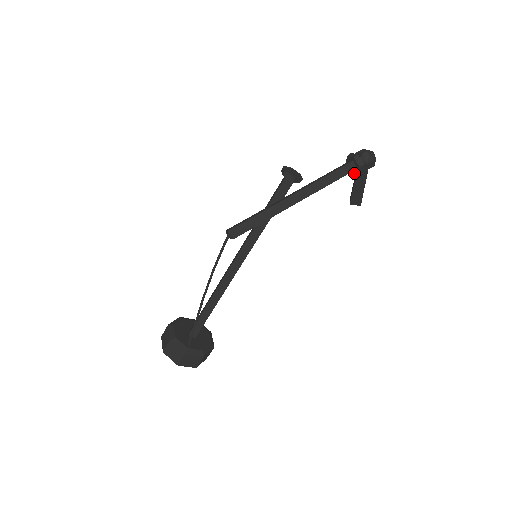
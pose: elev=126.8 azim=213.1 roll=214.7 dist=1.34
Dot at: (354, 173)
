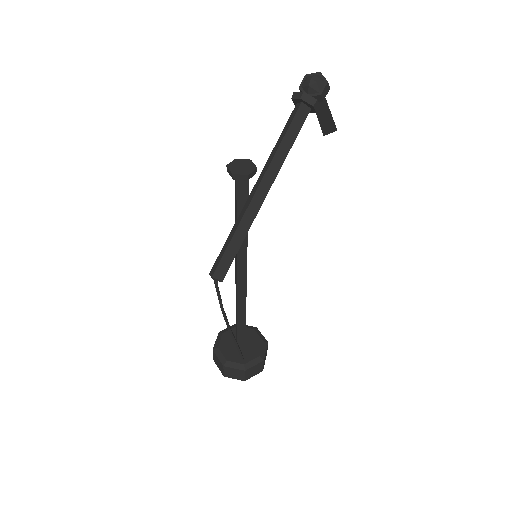
Dot at: (310, 112)
